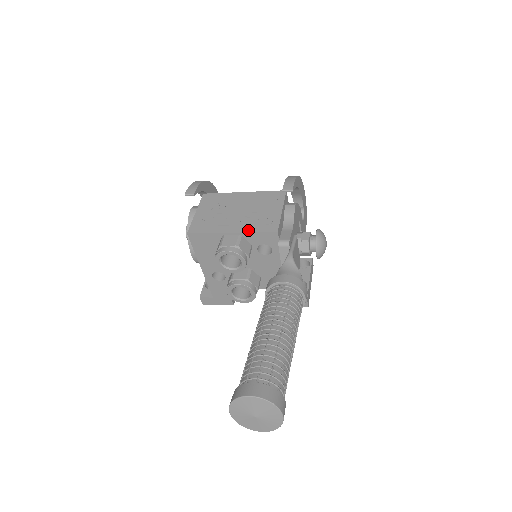
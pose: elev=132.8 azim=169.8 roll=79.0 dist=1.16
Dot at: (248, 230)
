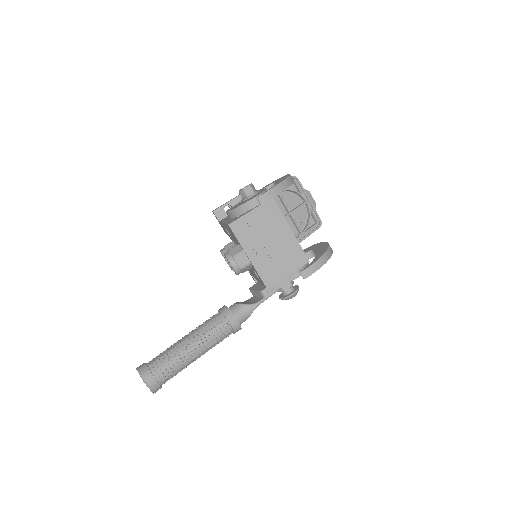
Dot at: (257, 267)
